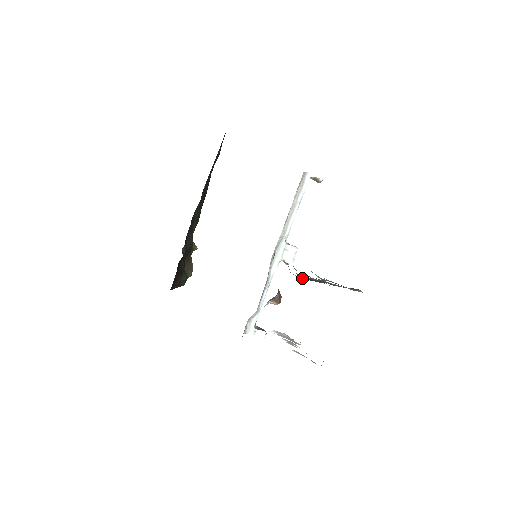
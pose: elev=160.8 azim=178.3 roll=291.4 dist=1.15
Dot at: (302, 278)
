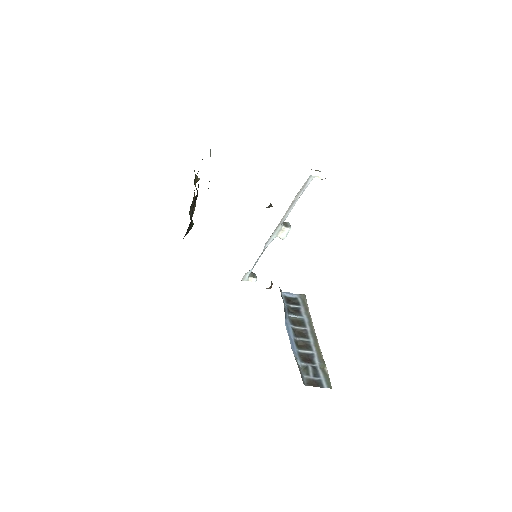
Dot at: (290, 309)
